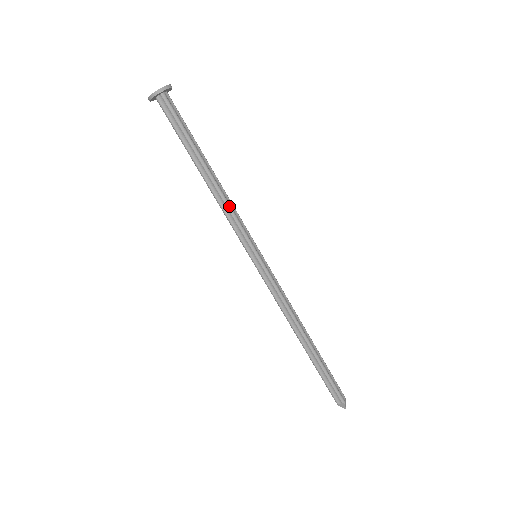
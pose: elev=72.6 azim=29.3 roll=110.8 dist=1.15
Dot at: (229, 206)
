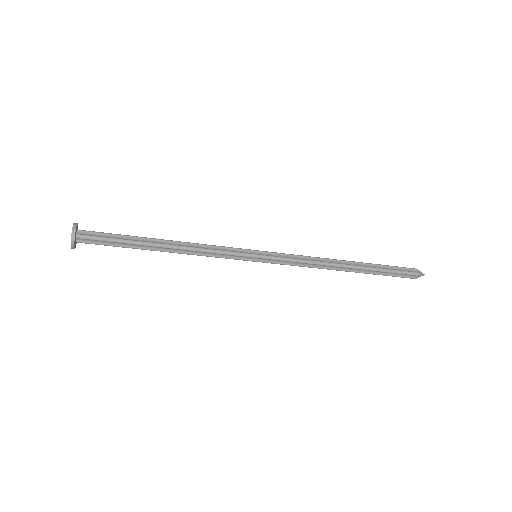
Dot at: (202, 250)
